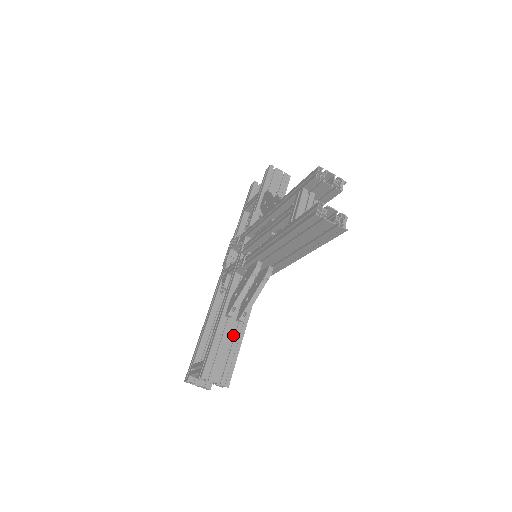
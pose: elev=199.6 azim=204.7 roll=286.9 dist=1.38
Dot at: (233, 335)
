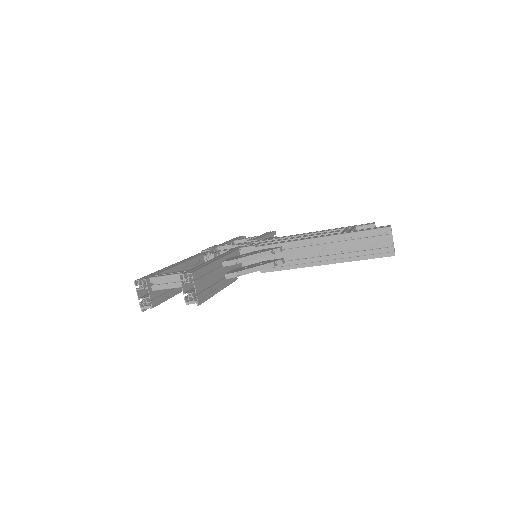
Dot at: (216, 281)
